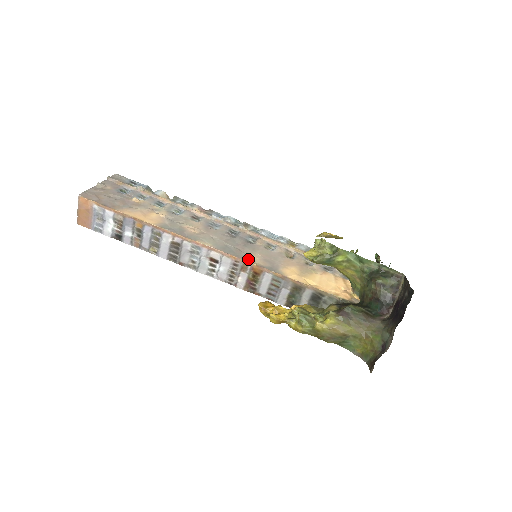
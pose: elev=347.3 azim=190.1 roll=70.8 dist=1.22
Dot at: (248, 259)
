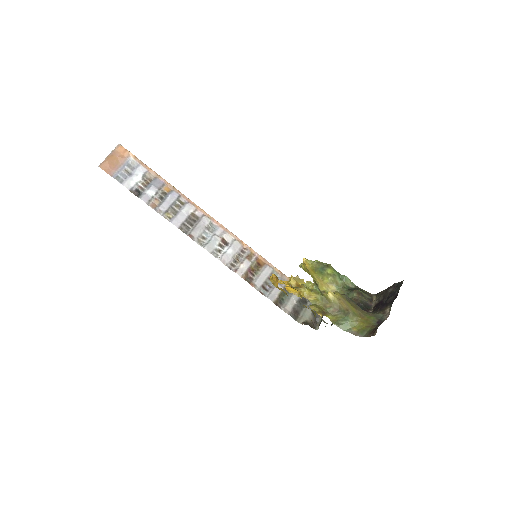
Dot at: (254, 251)
